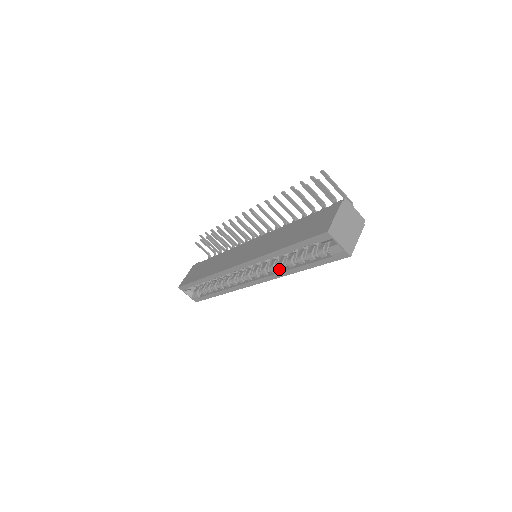
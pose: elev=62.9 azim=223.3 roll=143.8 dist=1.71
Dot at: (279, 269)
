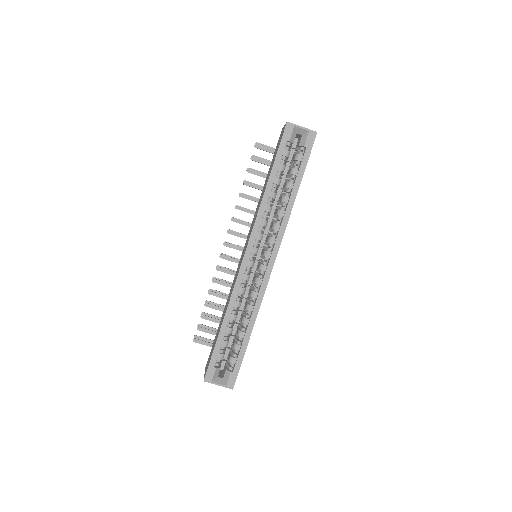
Dot at: (281, 221)
